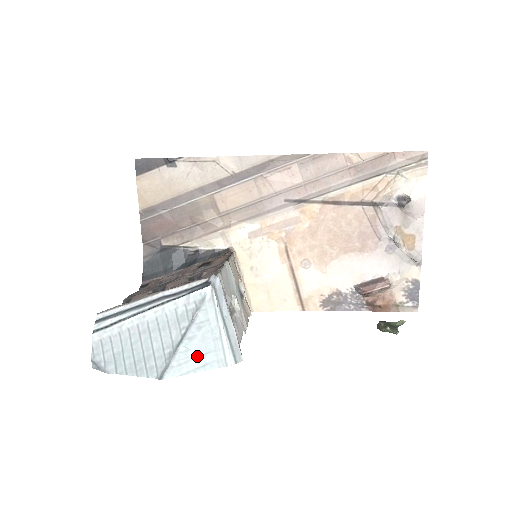
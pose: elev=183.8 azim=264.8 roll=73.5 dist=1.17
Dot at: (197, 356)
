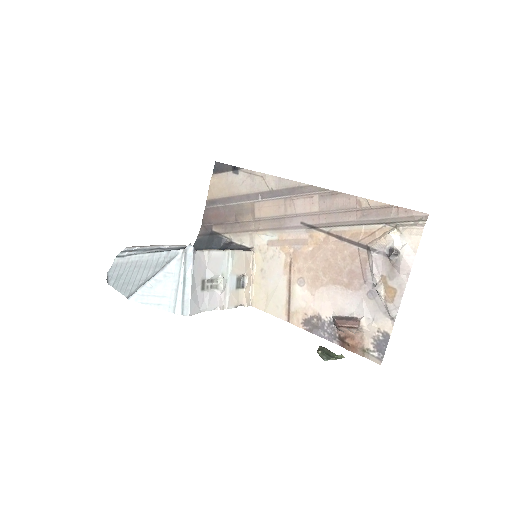
Dot at: (156, 295)
